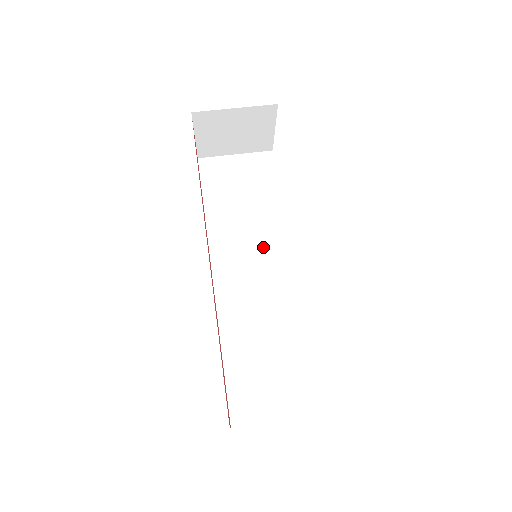
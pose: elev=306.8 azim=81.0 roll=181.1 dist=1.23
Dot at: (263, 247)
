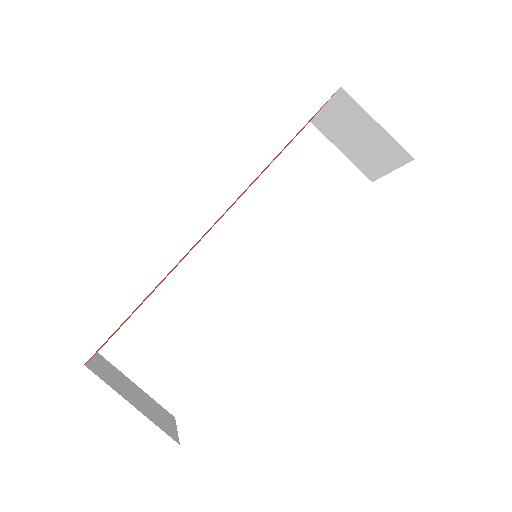
Dot at: (274, 249)
